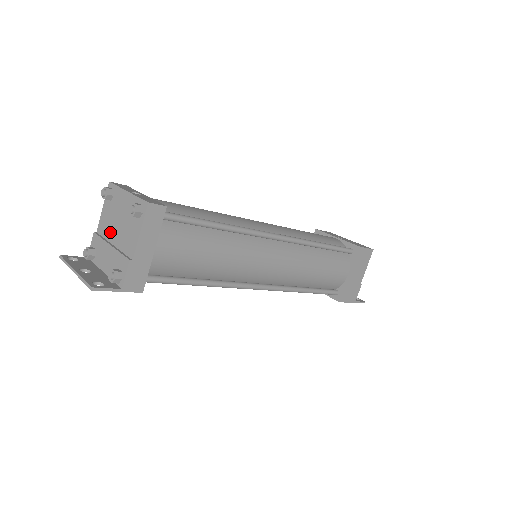
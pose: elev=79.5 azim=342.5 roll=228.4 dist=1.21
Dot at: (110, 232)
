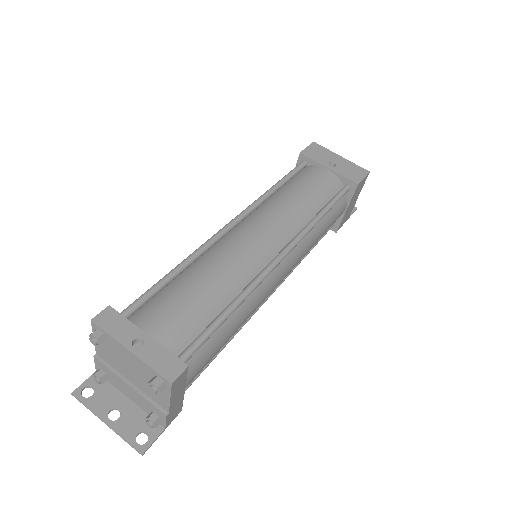
Dot at: (120, 369)
